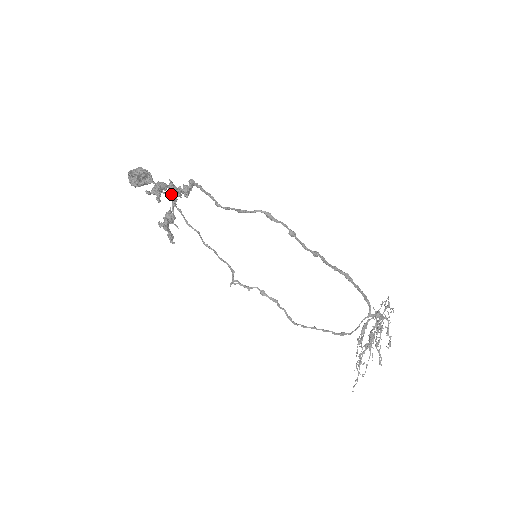
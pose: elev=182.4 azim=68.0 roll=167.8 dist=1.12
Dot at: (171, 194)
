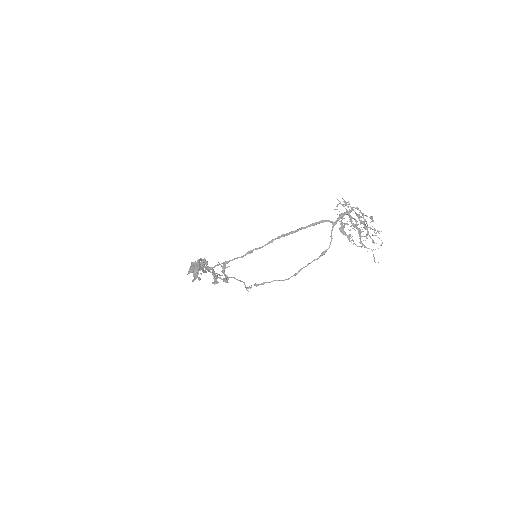
Dot at: occluded
